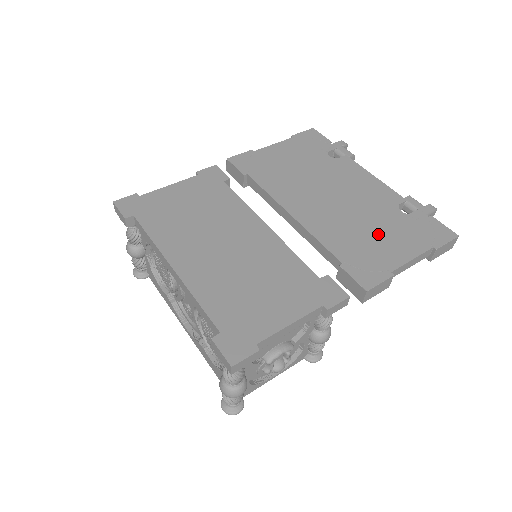
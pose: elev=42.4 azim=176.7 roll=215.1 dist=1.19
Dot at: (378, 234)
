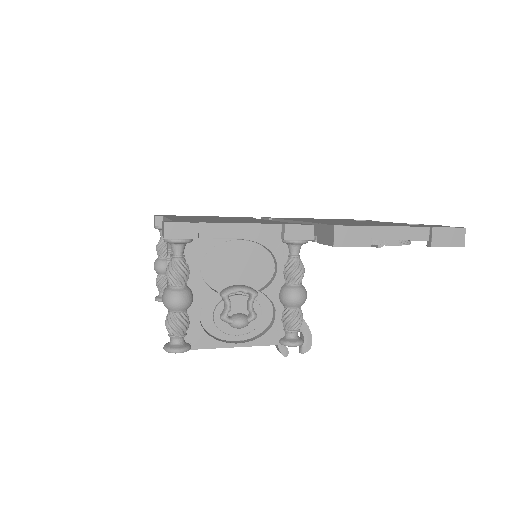
Dot at: occluded
